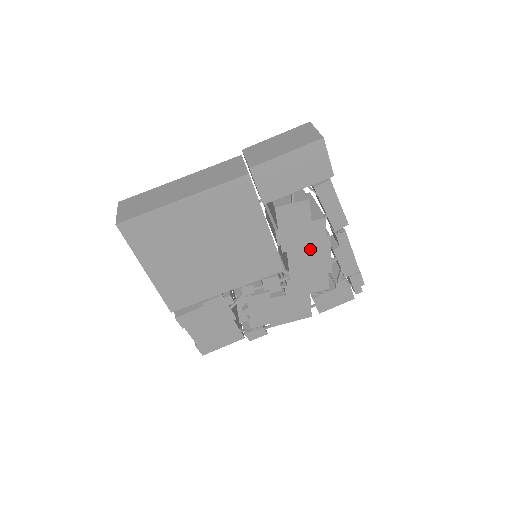
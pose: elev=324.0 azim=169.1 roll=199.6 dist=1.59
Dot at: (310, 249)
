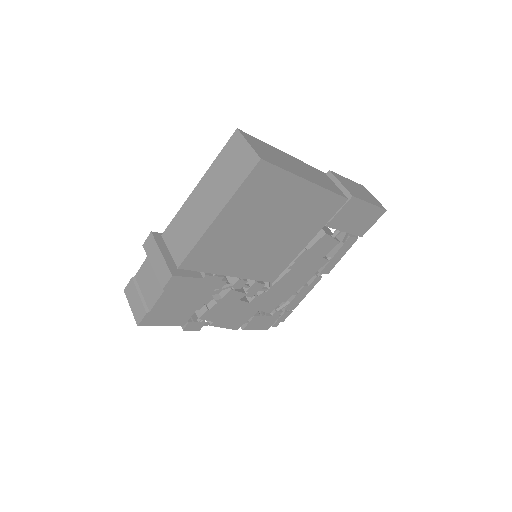
Dot at: (299, 277)
